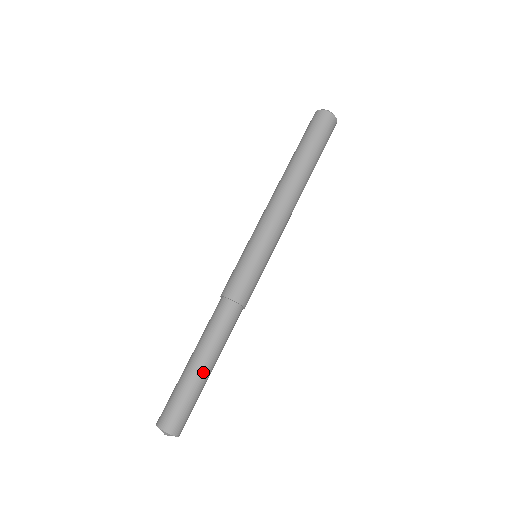
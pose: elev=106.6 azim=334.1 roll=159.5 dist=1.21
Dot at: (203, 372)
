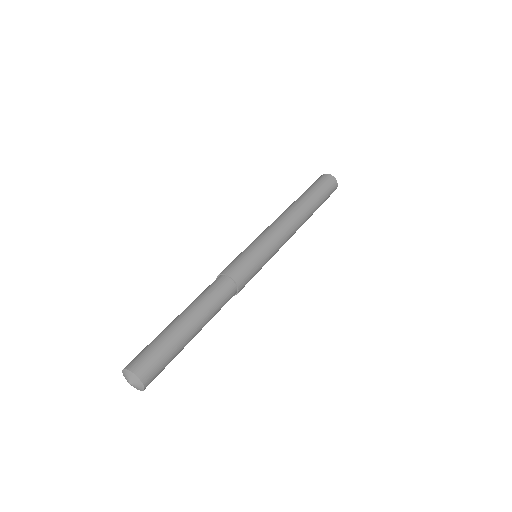
Dot at: (191, 336)
